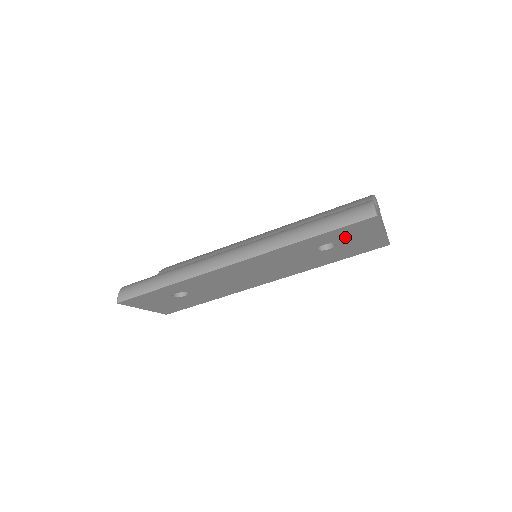
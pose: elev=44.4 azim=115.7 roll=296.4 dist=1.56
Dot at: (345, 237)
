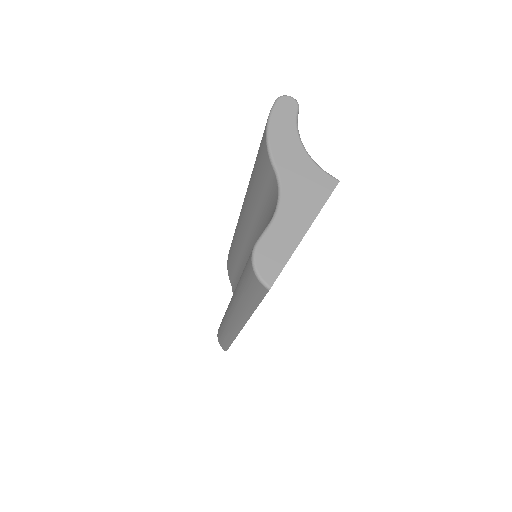
Dot at: occluded
